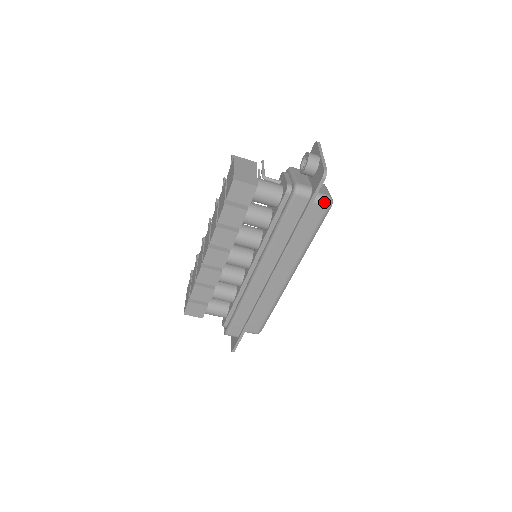
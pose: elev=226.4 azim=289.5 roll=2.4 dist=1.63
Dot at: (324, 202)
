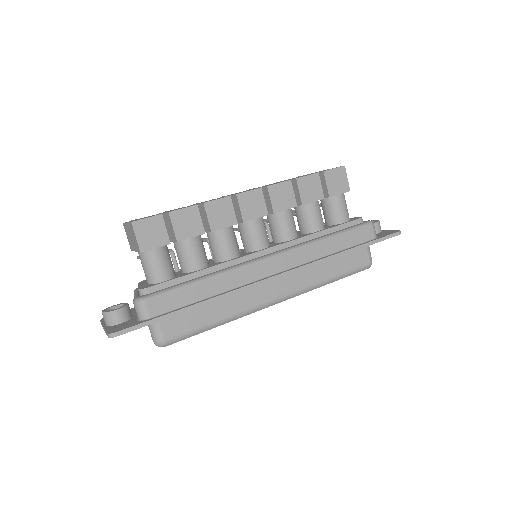
Dot at: (371, 257)
